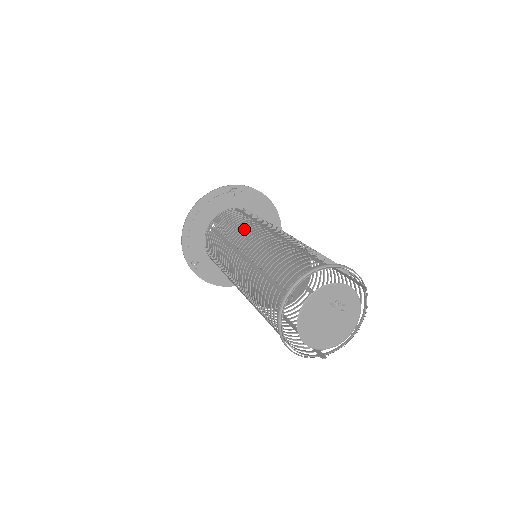
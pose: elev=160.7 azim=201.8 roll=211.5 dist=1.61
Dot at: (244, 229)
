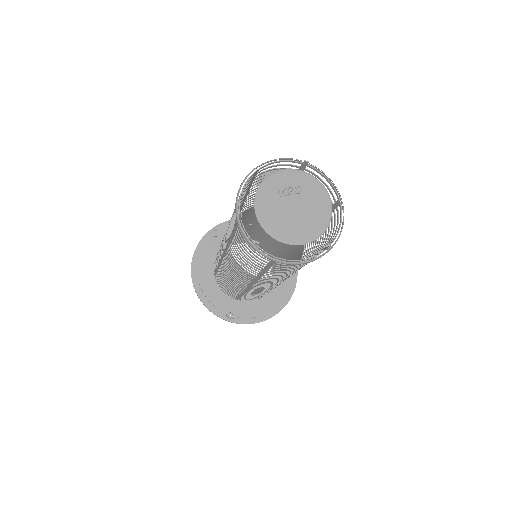
Dot at: occluded
